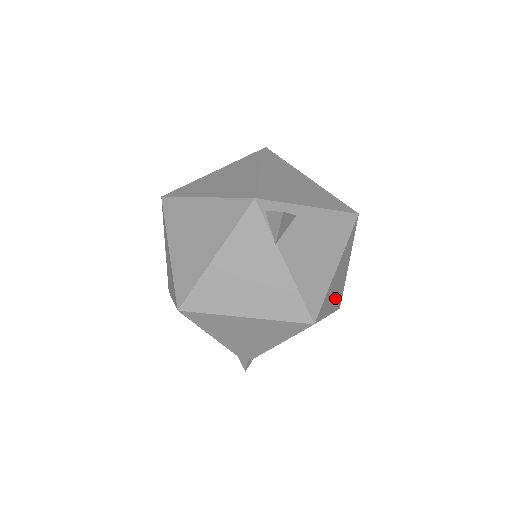
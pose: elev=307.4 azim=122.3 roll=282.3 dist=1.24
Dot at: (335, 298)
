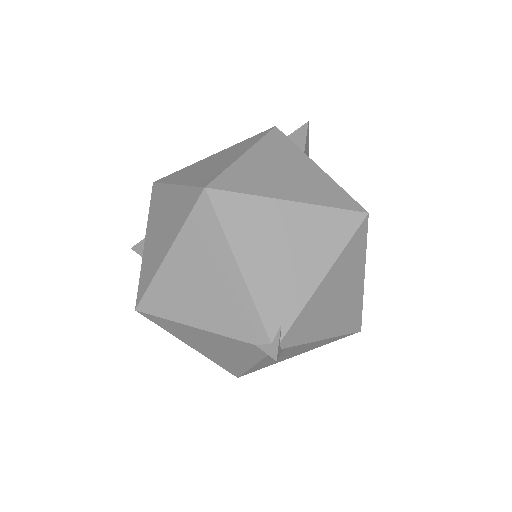
Dot at: occluded
